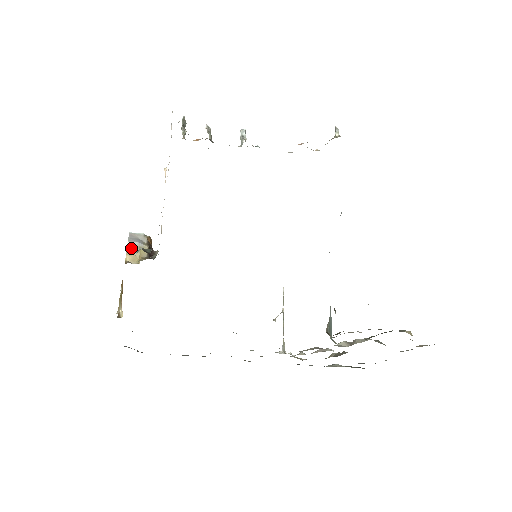
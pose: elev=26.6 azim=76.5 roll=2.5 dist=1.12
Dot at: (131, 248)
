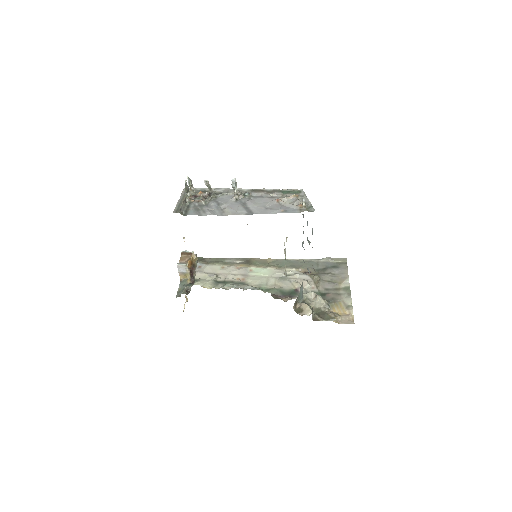
Dot at: (181, 274)
